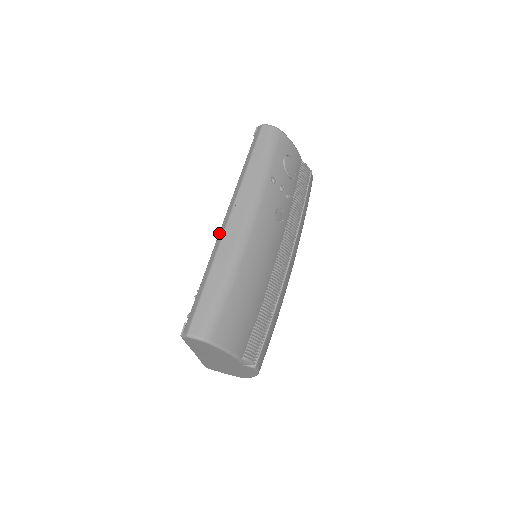
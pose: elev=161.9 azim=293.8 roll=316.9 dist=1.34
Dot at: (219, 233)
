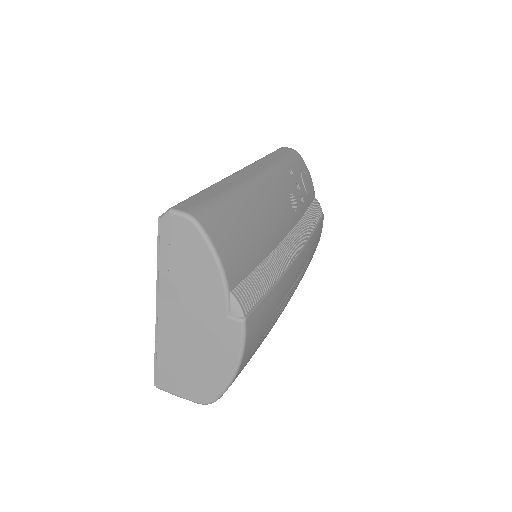
Dot at: occluded
